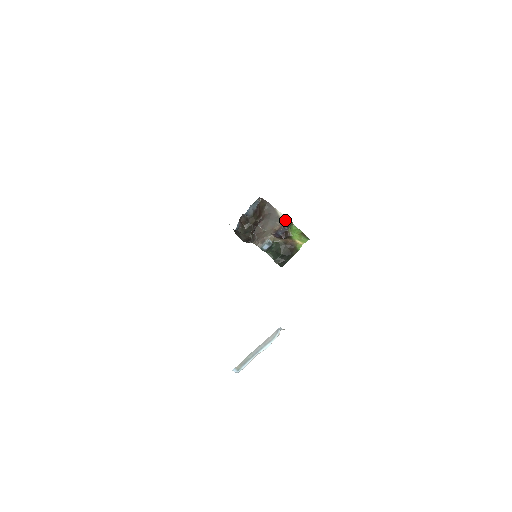
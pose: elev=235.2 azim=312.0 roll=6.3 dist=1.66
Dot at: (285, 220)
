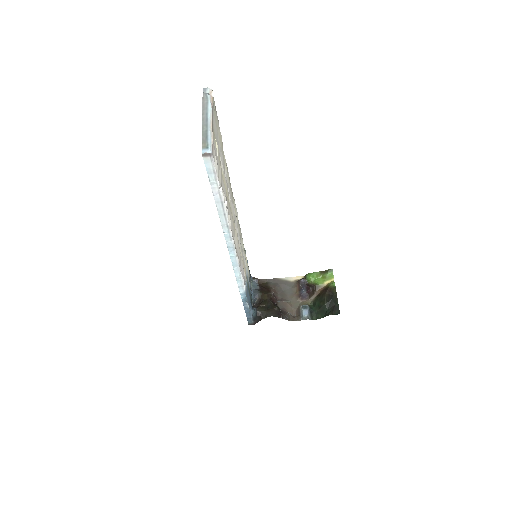
Dot at: (297, 280)
